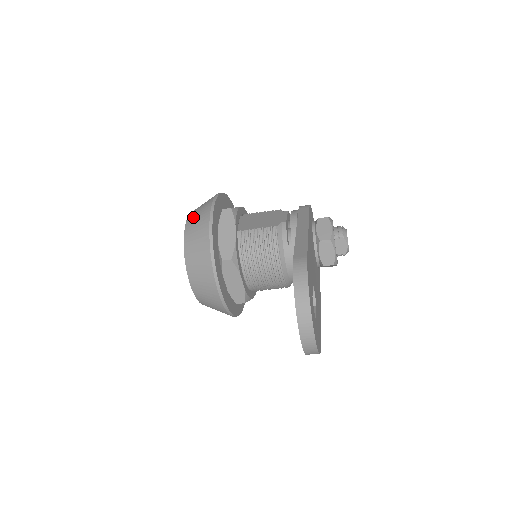
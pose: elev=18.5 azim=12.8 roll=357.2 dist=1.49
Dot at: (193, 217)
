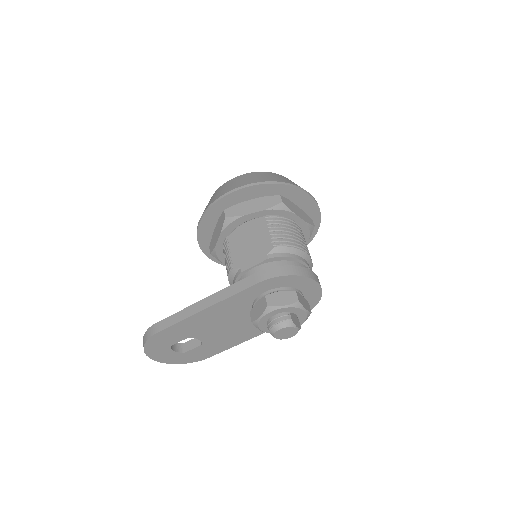
Dot at: (215, 193)
